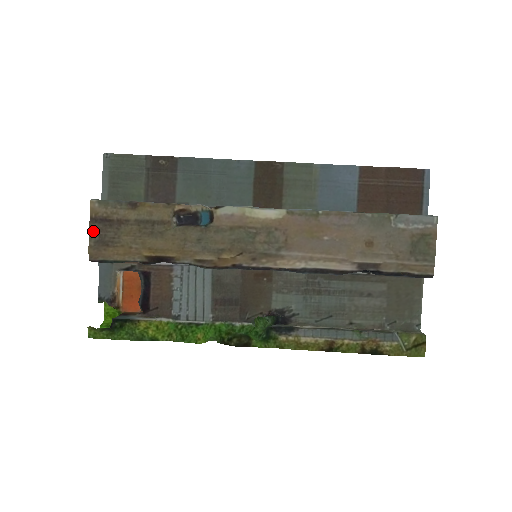
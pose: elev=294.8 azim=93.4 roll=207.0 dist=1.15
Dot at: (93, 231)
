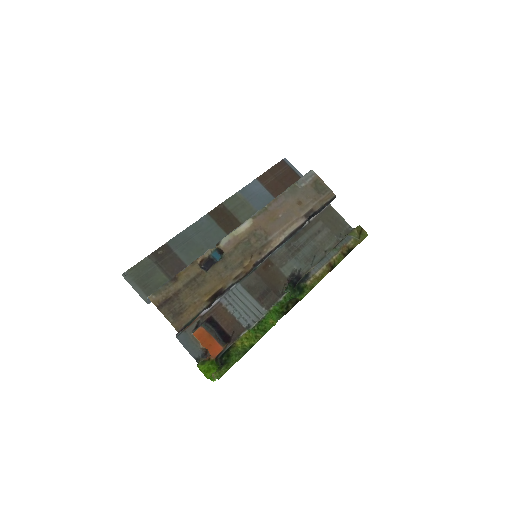
Dot at: (165, 313)
